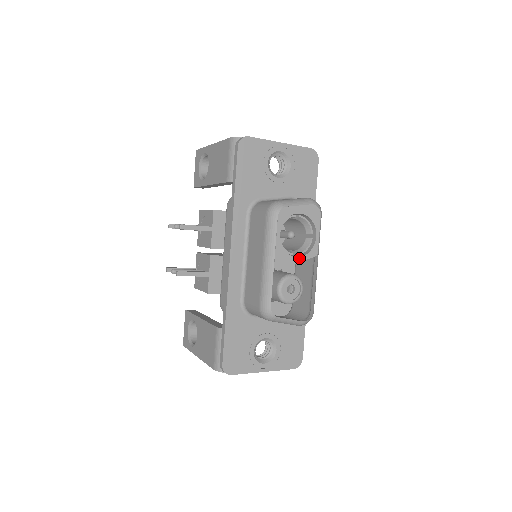
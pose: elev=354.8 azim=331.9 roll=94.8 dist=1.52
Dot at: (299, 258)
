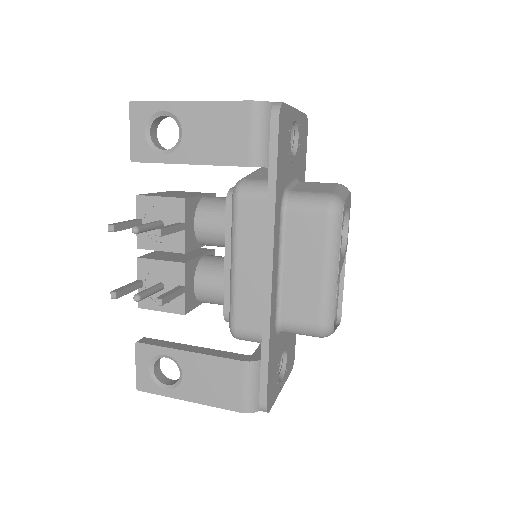
Dot at: (343, 258)
